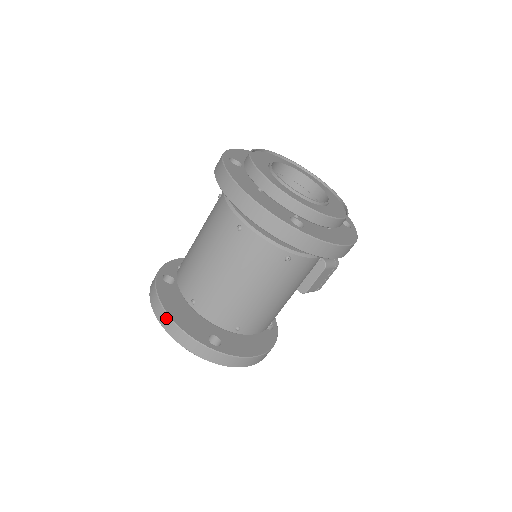
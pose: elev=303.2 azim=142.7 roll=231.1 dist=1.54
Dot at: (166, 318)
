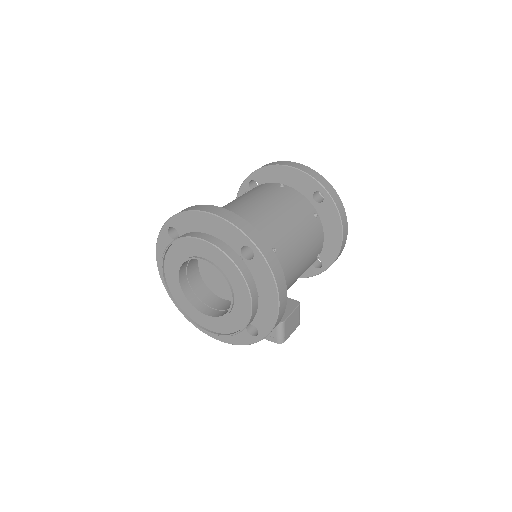
Dot at: (215, 207)
